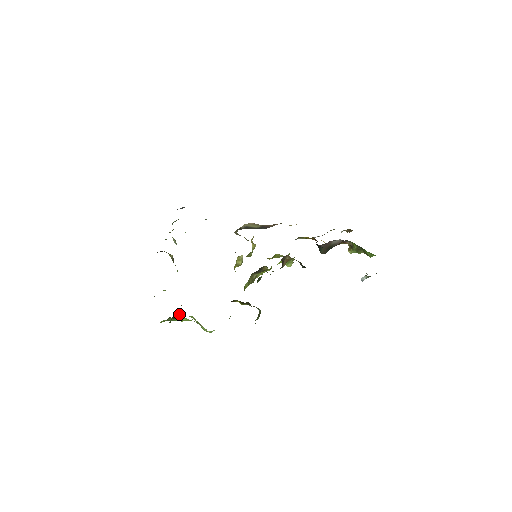
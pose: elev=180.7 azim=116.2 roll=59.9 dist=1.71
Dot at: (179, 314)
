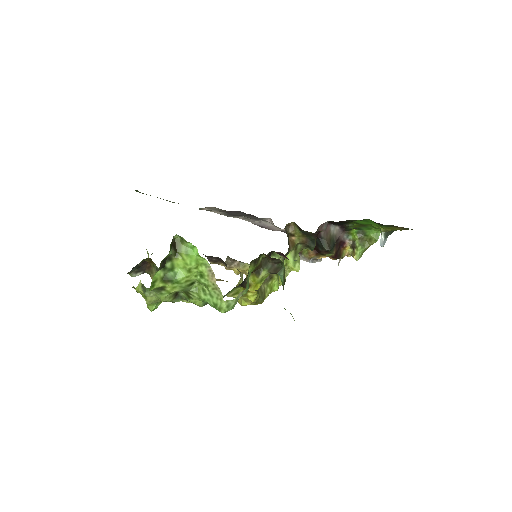
Dot at: (180, 243)
